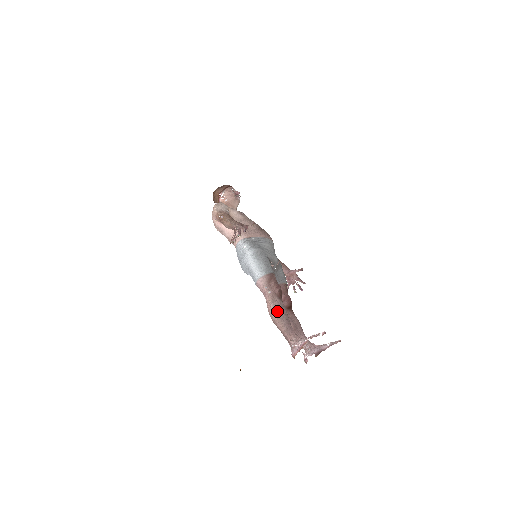
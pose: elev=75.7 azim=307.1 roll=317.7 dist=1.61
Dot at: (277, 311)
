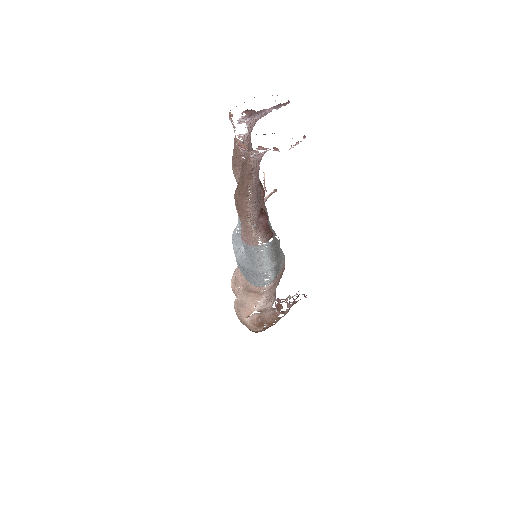
Dot at: occluded
